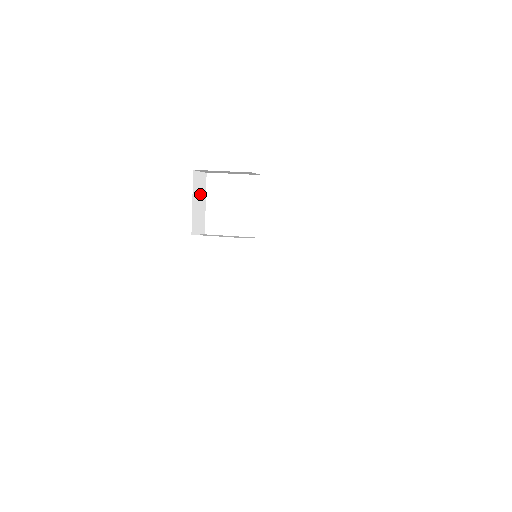
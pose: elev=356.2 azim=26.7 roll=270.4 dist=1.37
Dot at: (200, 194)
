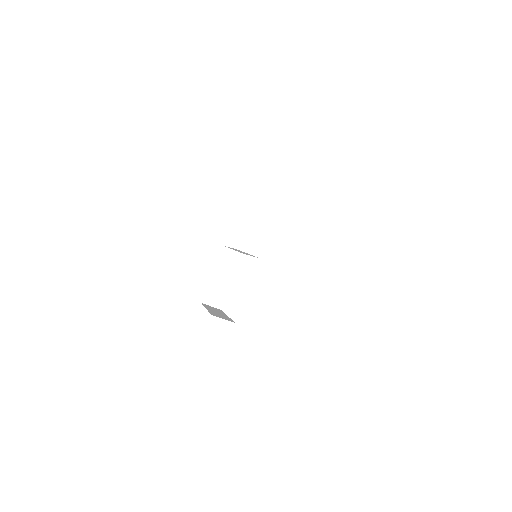
Dot at: occluded
